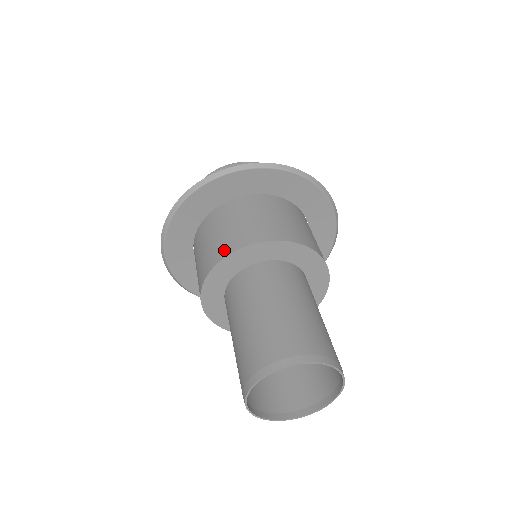
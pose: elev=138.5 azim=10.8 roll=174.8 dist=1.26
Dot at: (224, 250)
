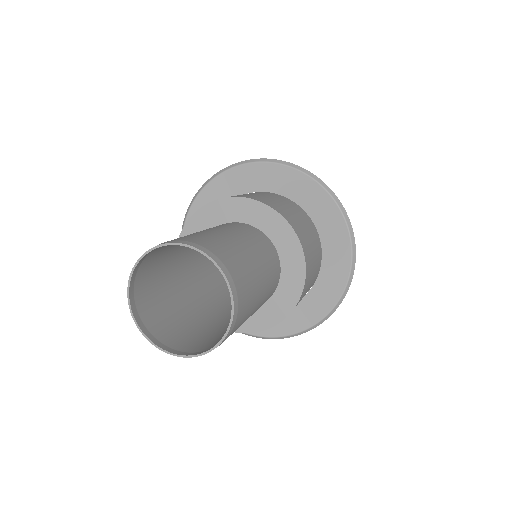
Dot at: occluded
